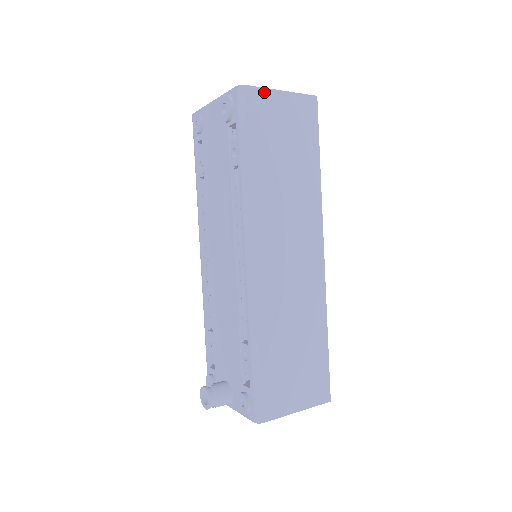
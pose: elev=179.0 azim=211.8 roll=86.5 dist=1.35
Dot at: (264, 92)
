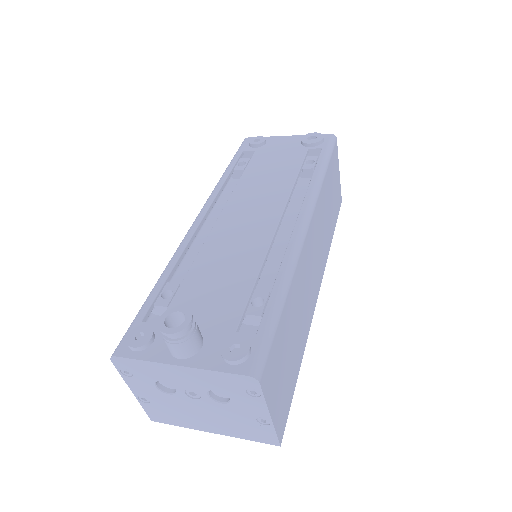
Dot at: (337, 156)
